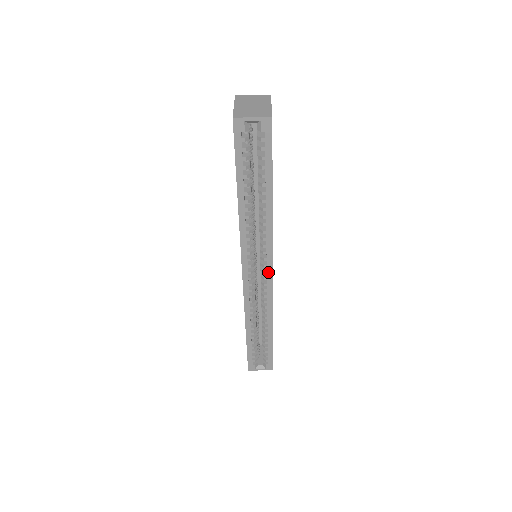
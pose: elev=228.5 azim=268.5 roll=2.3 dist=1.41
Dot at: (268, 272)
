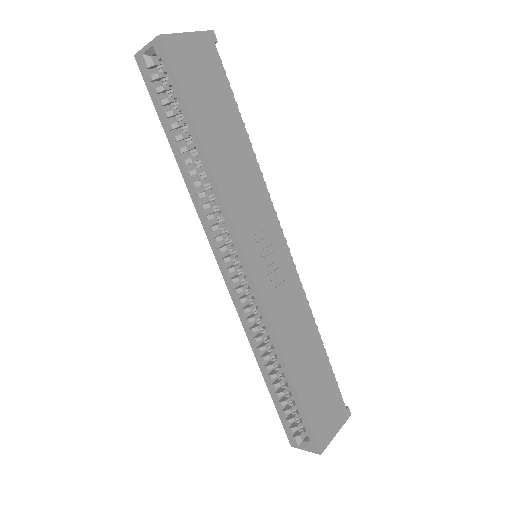
Dot at: (245, 269)
